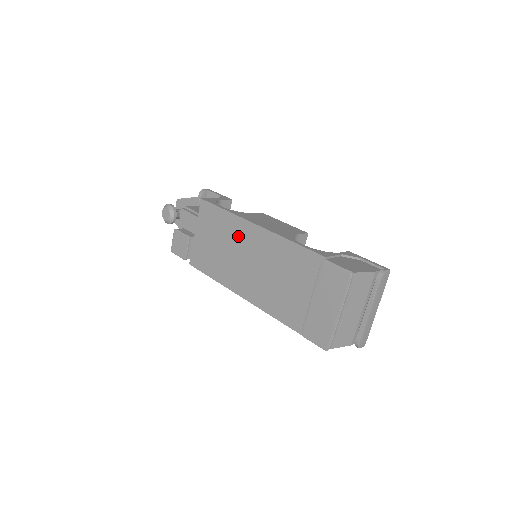
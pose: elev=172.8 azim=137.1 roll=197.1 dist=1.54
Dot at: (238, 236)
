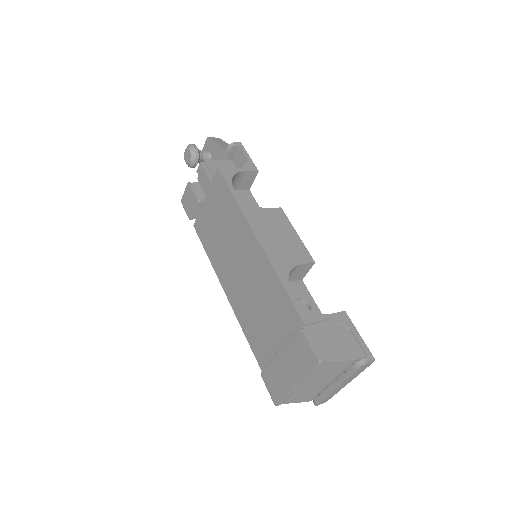
Dot at: (238, 235)
